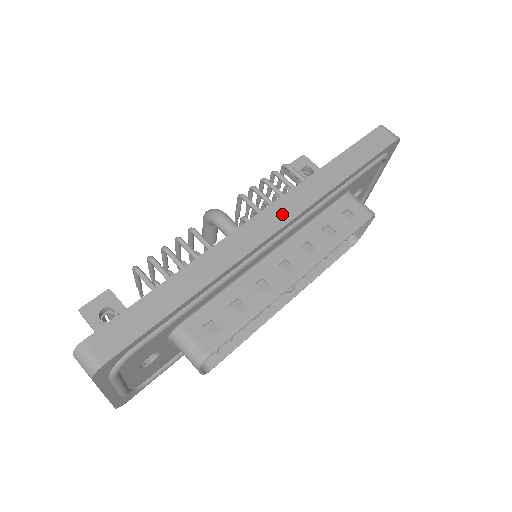
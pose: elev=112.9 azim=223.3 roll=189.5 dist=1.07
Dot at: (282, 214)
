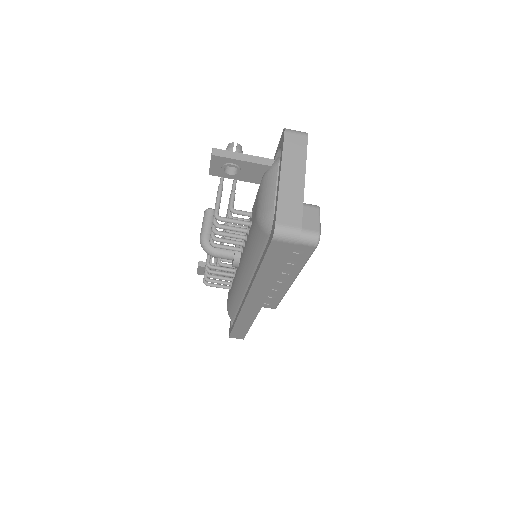
Dot at: (257, 300)
